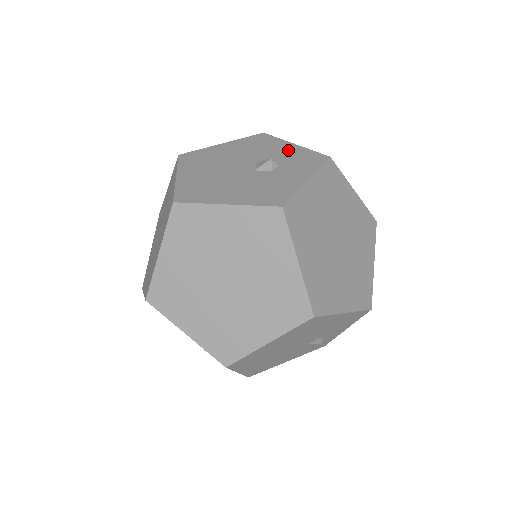
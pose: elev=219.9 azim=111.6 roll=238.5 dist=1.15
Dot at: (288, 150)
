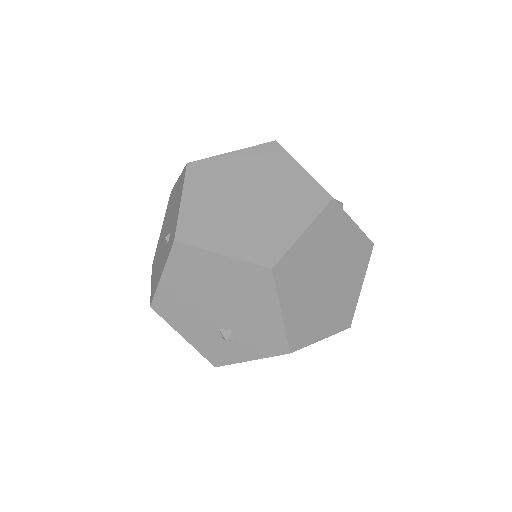
Dot at: occluded
